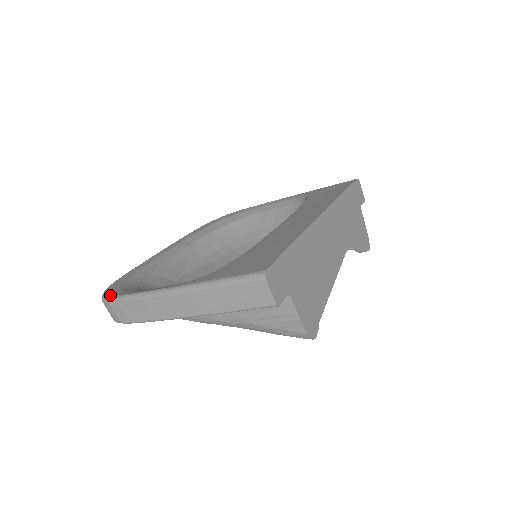
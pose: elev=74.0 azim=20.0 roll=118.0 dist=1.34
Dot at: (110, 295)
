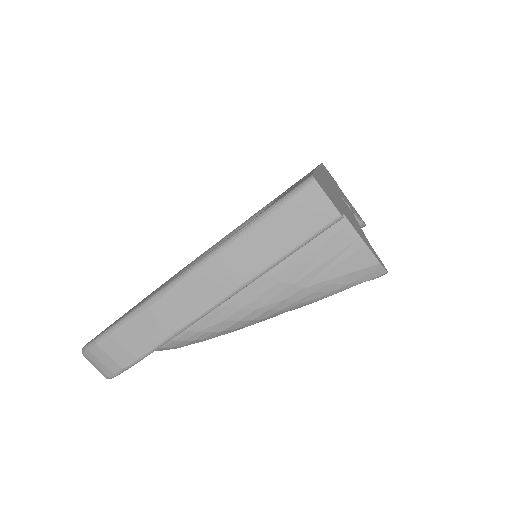
Dot at: (96, 337)
